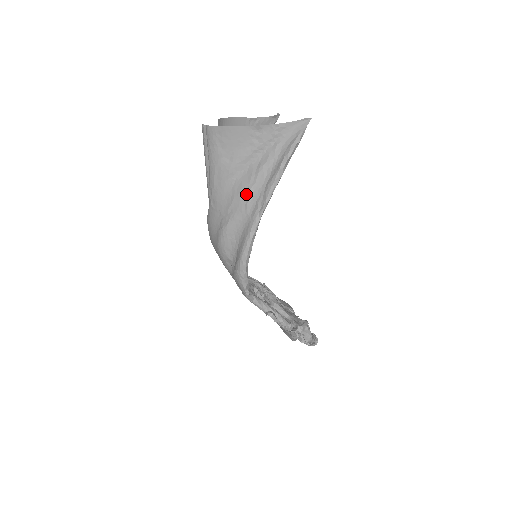
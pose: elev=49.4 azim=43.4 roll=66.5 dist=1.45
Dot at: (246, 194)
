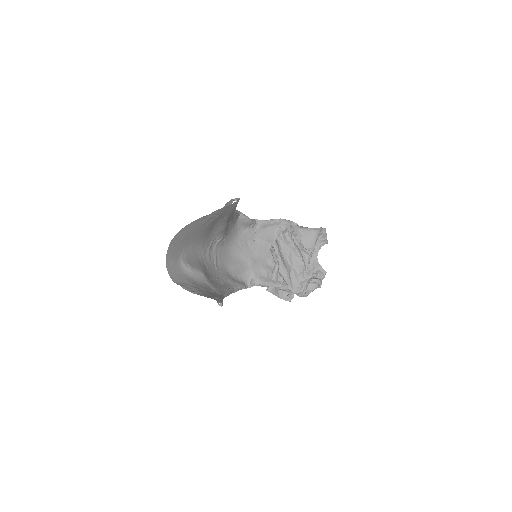
Dot at: (210, 283)
